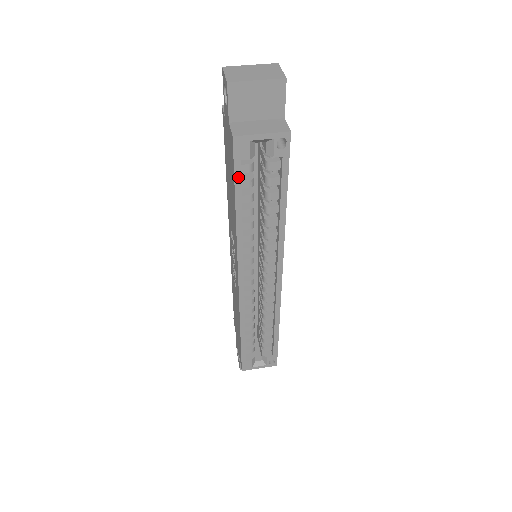
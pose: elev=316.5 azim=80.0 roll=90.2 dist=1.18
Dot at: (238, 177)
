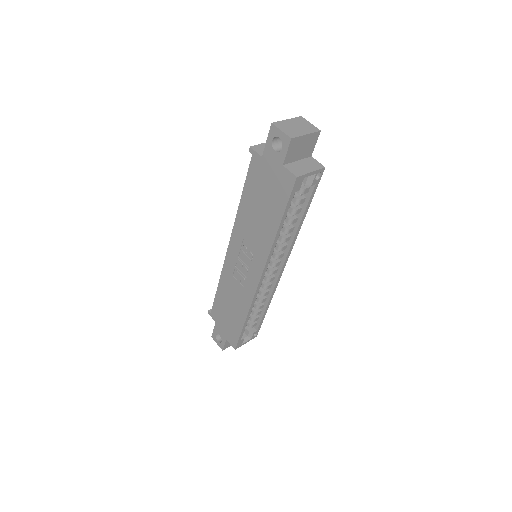
Dot at: (289, 204)
